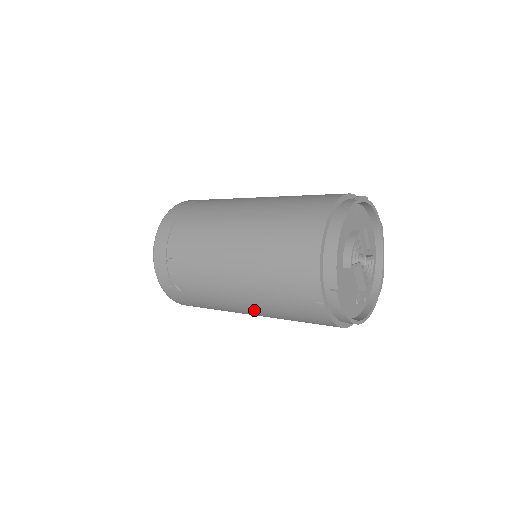
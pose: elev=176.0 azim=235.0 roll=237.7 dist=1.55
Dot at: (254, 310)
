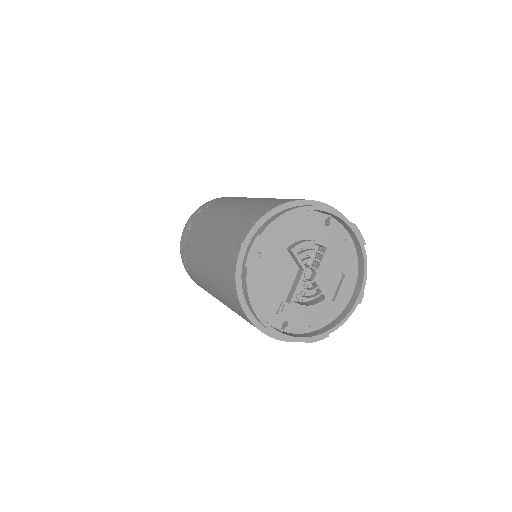
Dot at: (207, 258)
